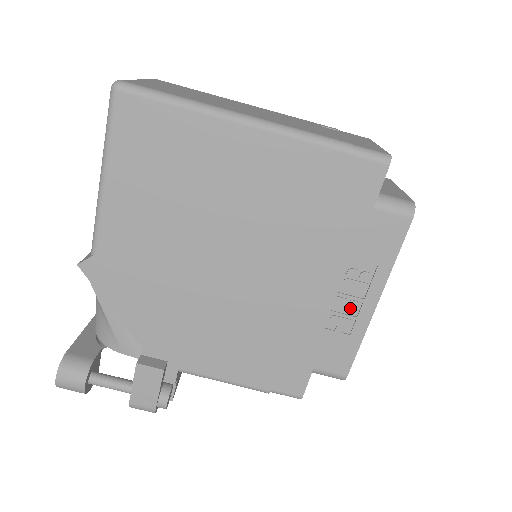
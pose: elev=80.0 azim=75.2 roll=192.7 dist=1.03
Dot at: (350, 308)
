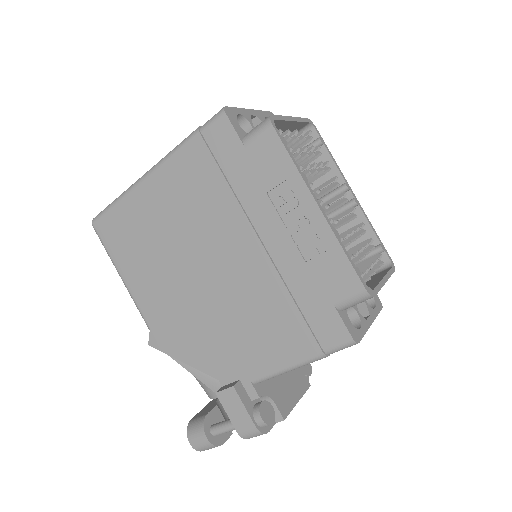
Dot at: (306, 229)
